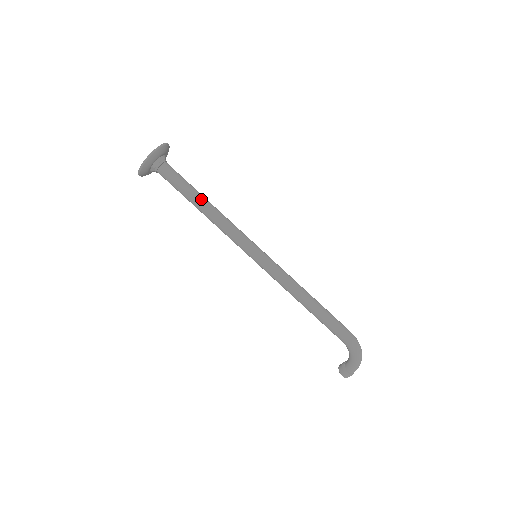
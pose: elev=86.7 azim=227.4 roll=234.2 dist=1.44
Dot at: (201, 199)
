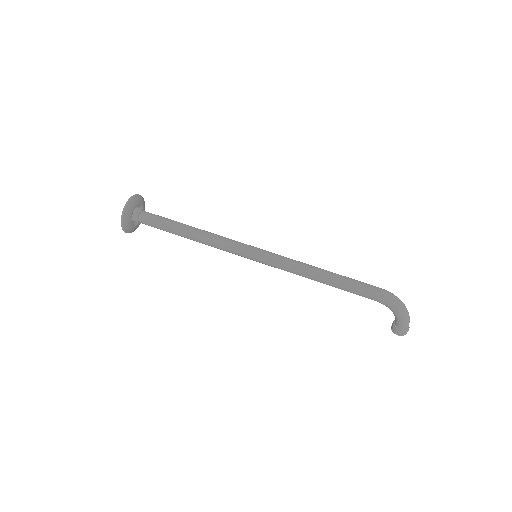
Dot at: (184, 228)
